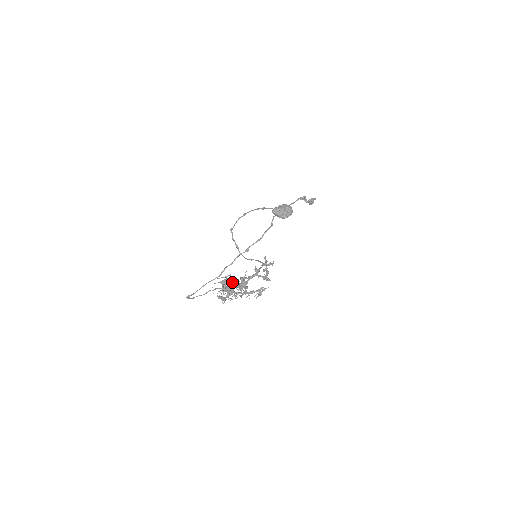
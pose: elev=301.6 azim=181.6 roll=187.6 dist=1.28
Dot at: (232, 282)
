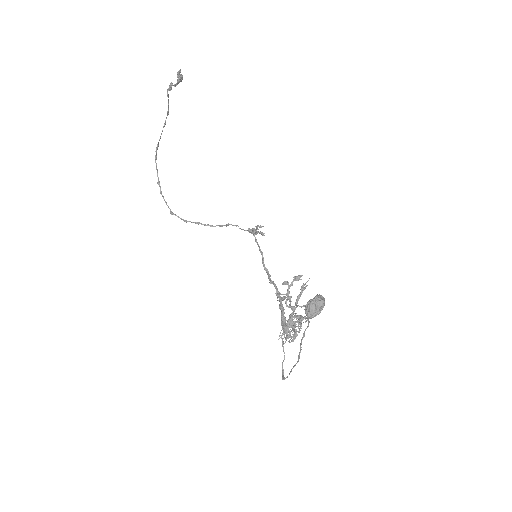
Dot at: (290, 326)
